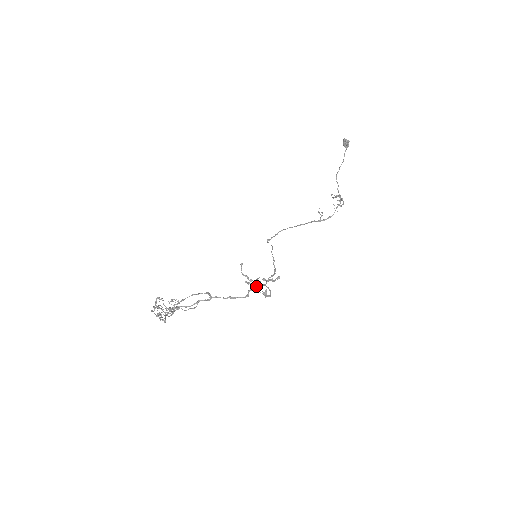
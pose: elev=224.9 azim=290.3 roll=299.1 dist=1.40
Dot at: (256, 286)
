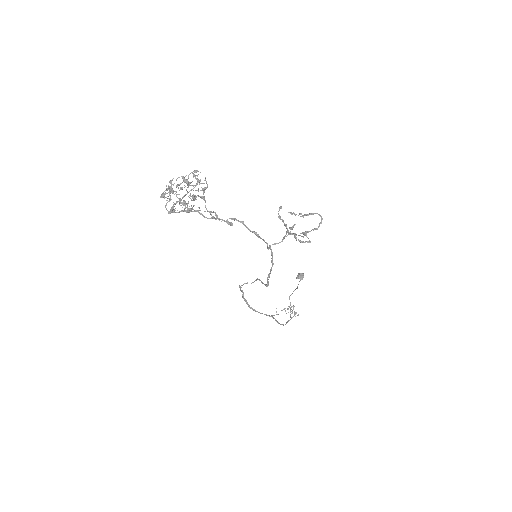
Dot at: (303, 216)
